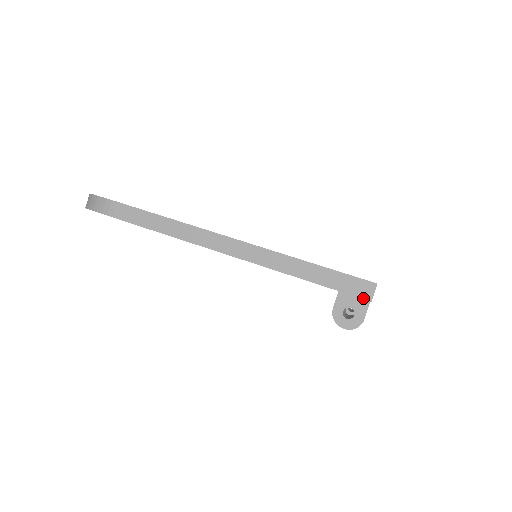
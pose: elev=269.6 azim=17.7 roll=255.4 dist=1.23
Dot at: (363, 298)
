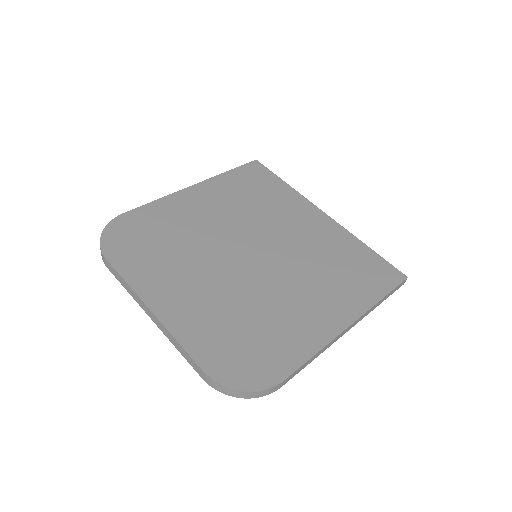
Dot at: occluded
